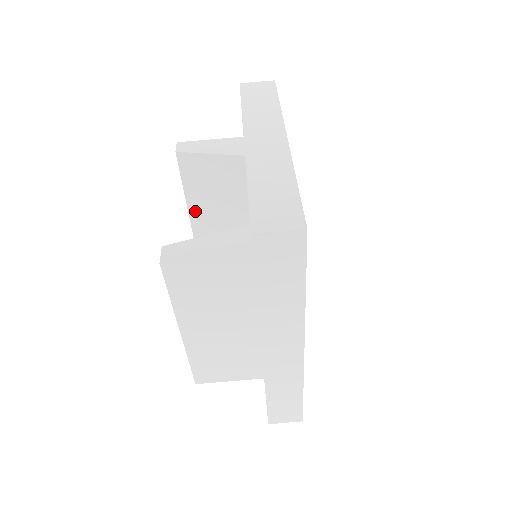
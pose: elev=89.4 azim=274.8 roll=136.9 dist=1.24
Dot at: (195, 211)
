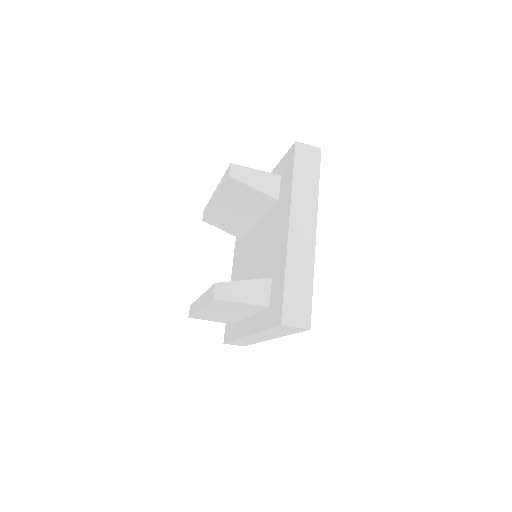
Dot at: (221, 200)
